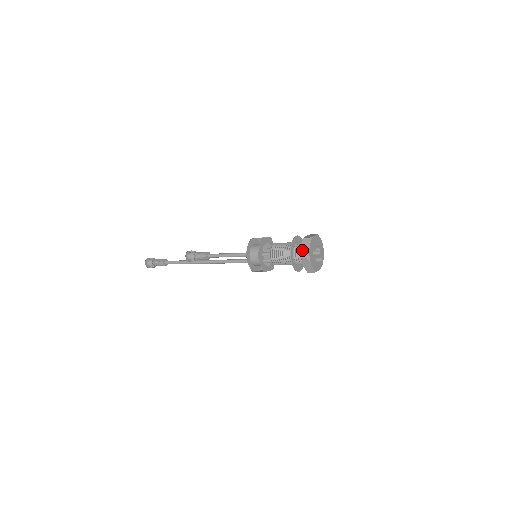
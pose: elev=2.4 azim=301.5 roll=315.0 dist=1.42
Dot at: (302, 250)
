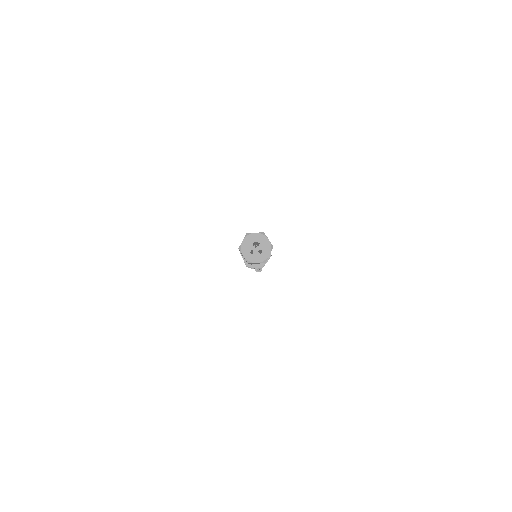
Dot at: (244, 258)
